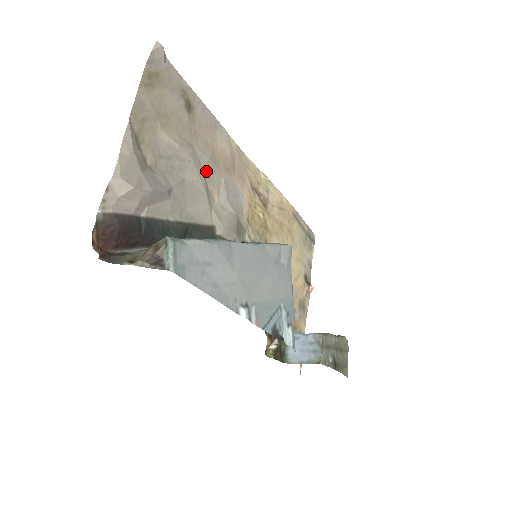
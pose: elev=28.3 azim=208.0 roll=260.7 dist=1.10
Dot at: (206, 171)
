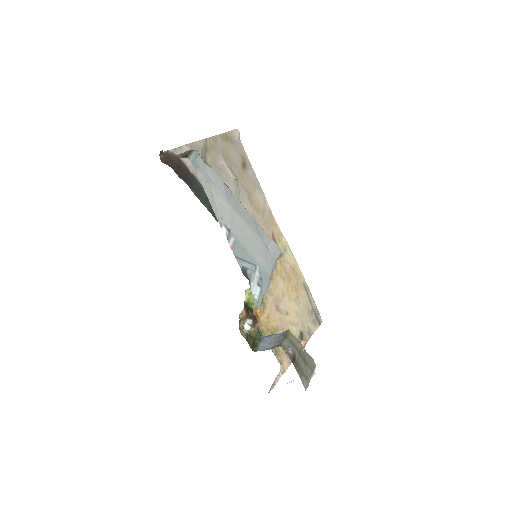
Dot at: (241, 196)
